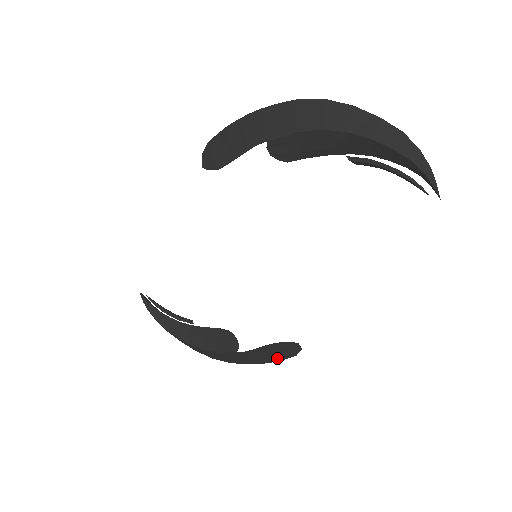
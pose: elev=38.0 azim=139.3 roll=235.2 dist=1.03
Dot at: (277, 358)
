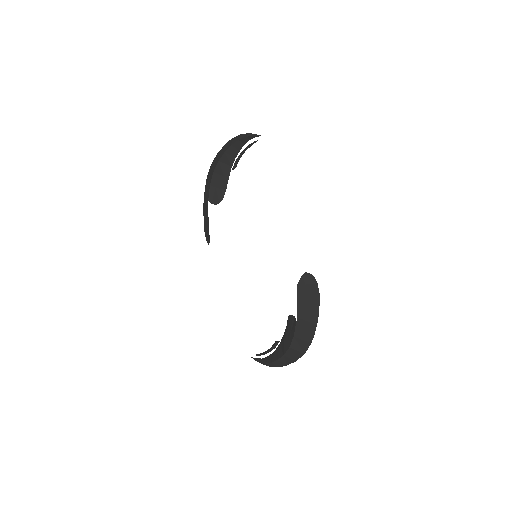
Dot at: (316, 300)
